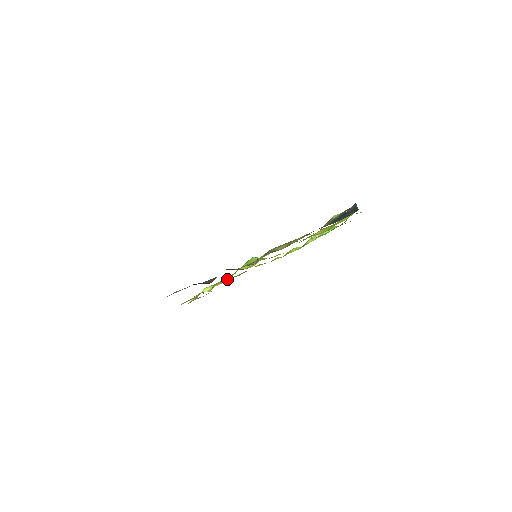
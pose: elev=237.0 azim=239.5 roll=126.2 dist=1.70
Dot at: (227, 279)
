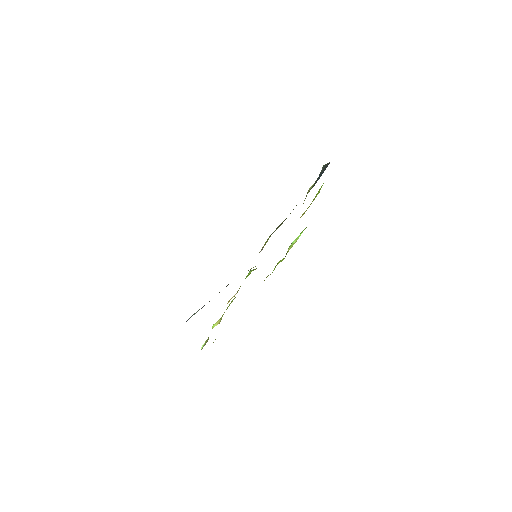
Dot at: occluded
